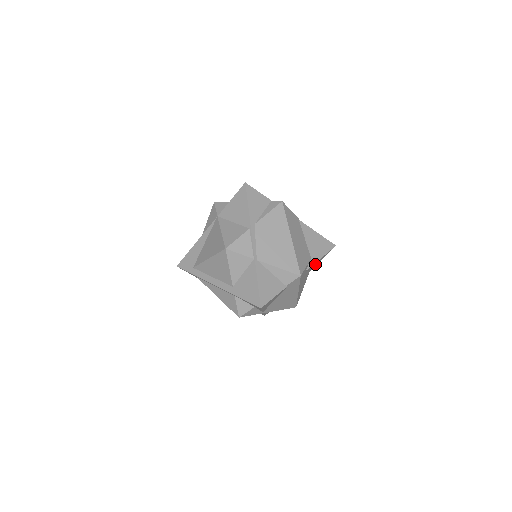
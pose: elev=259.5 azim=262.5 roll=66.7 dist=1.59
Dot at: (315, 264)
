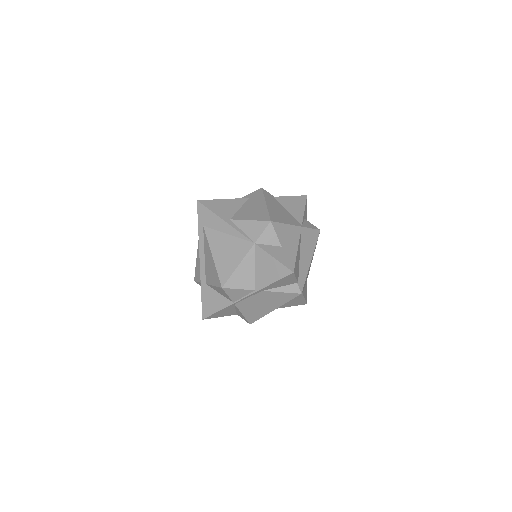
Dot at: occluded
